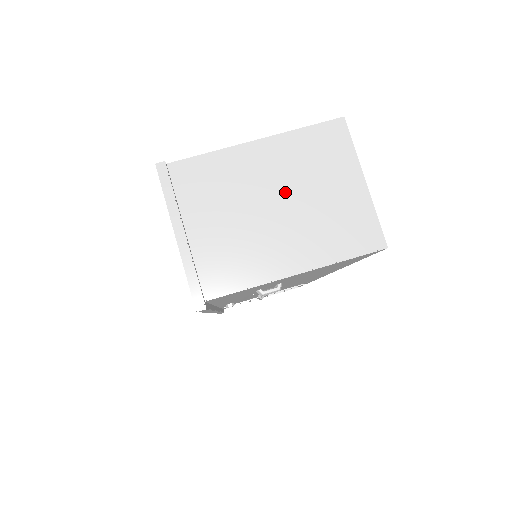
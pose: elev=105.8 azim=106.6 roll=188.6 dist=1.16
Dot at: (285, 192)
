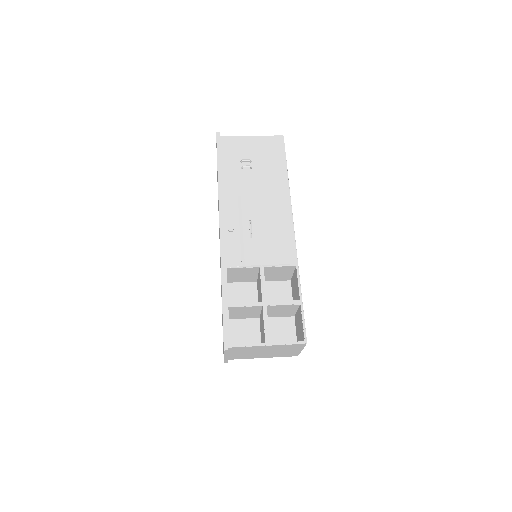
Dot at: occluded
